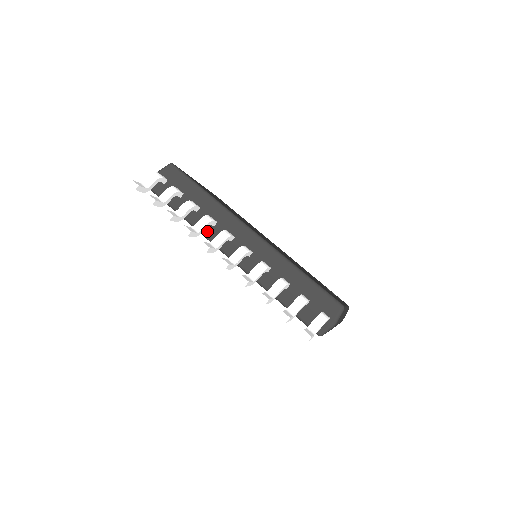
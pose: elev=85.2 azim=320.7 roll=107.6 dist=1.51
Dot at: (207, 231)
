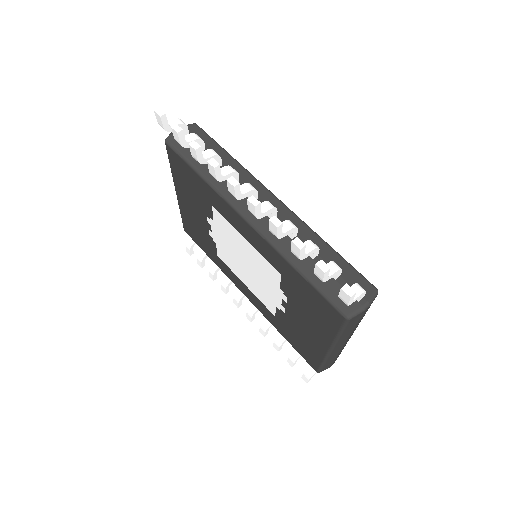
Dot at: (225, 188)
